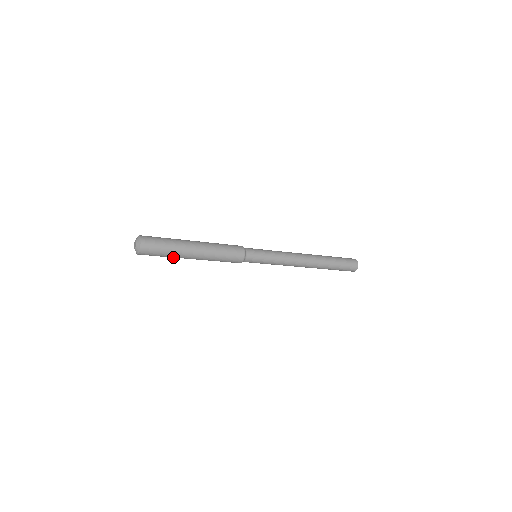
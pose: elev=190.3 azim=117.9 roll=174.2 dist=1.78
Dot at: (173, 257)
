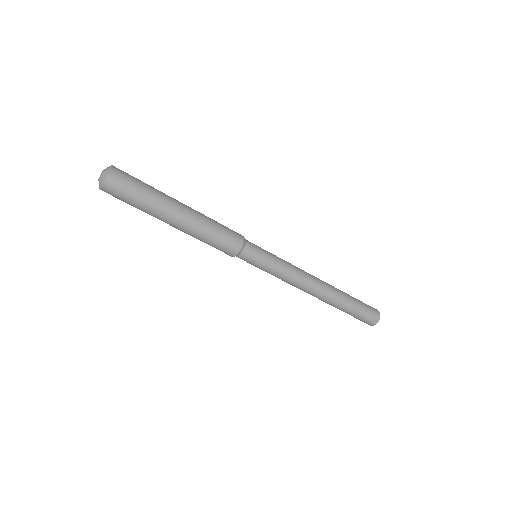
Dot at: (147, 212)
